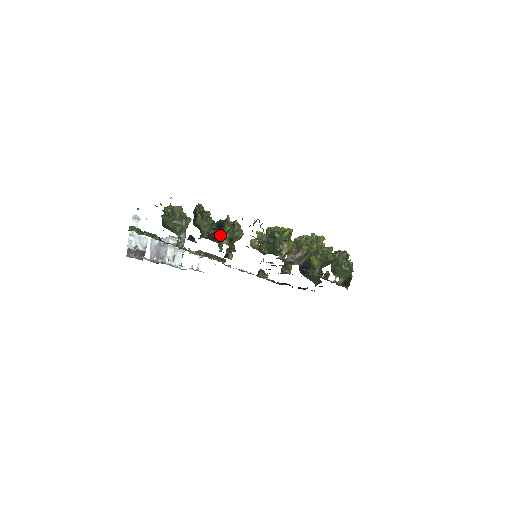
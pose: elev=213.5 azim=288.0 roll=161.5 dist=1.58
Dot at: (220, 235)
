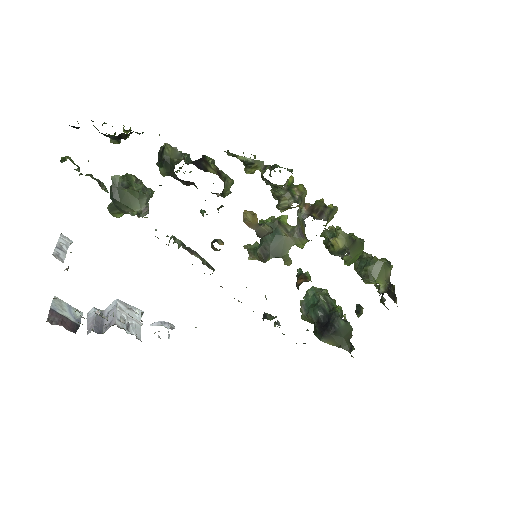
Dot at: (202, 163)
